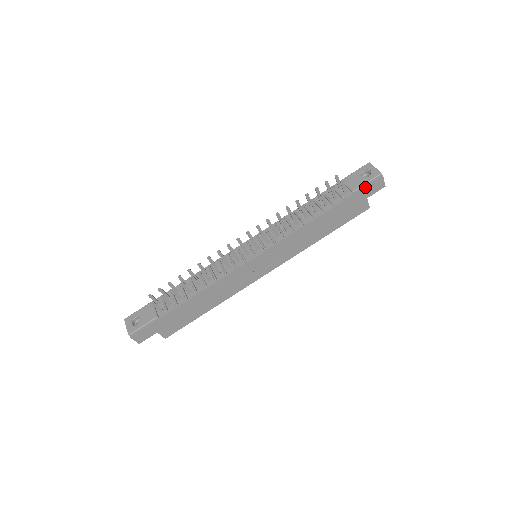
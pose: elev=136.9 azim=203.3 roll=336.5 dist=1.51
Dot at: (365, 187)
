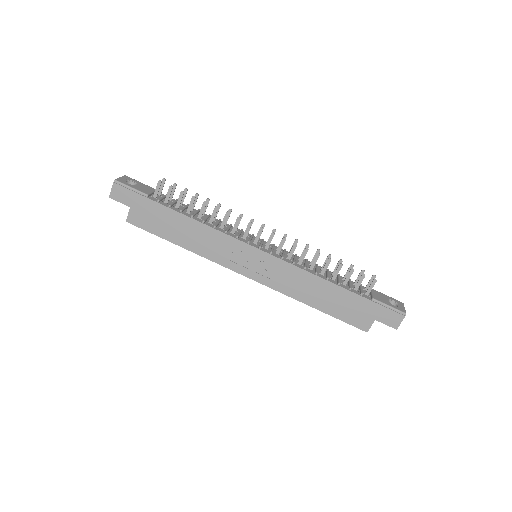
Dot at: (384, 307)
